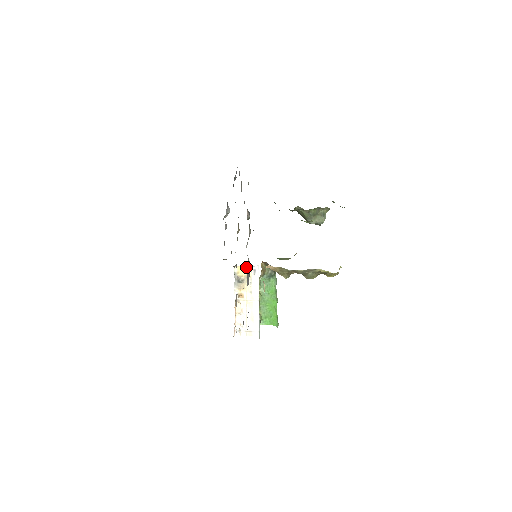
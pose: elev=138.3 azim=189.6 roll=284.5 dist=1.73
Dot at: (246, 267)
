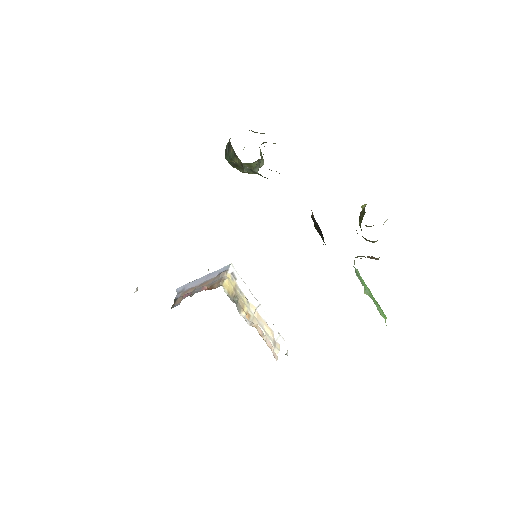
Dot at: (227, 278)
